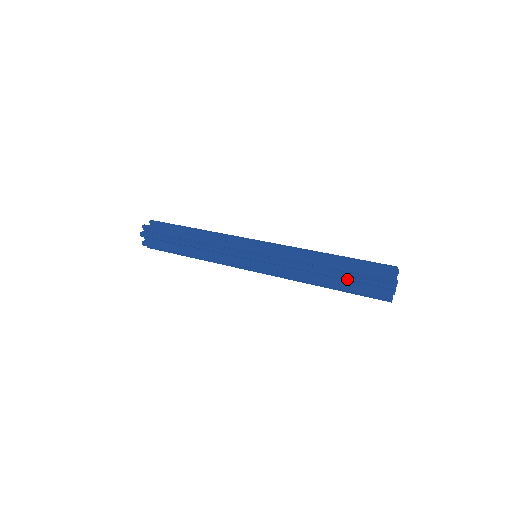
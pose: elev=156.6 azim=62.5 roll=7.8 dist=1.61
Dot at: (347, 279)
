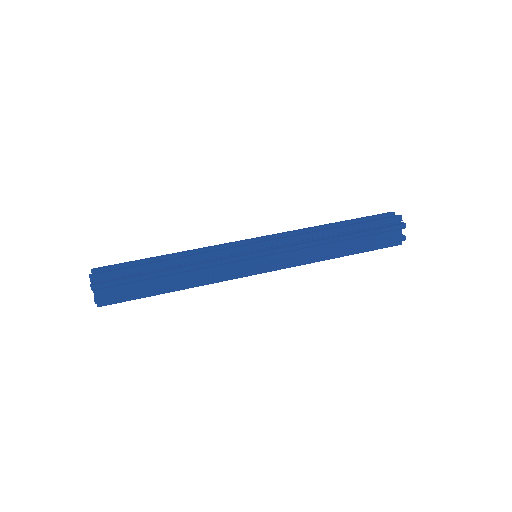
Dot at: (362, 252)
